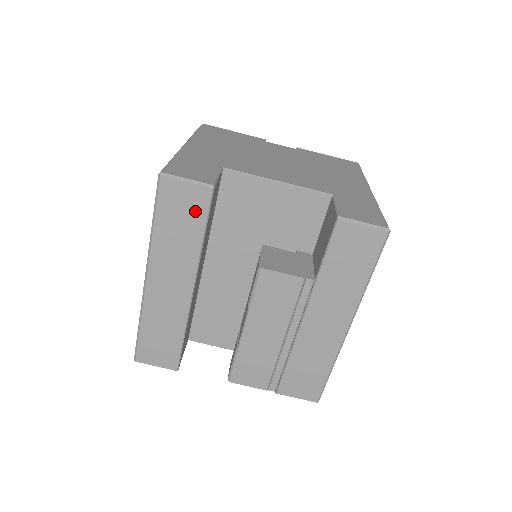
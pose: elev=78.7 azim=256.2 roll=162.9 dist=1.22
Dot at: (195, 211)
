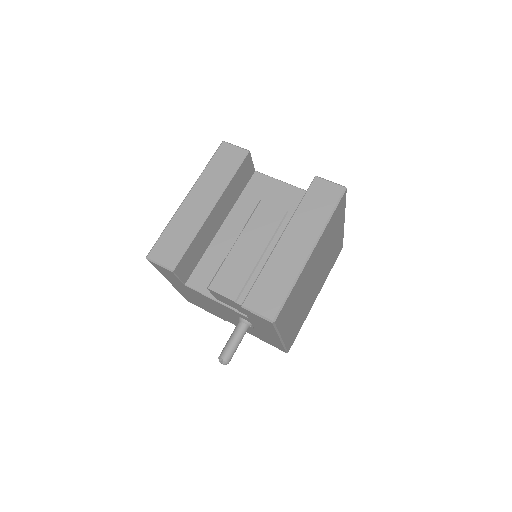
Dot at: (234, 161)
